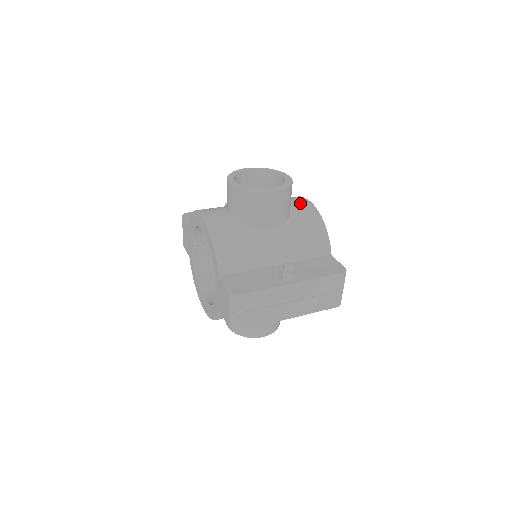
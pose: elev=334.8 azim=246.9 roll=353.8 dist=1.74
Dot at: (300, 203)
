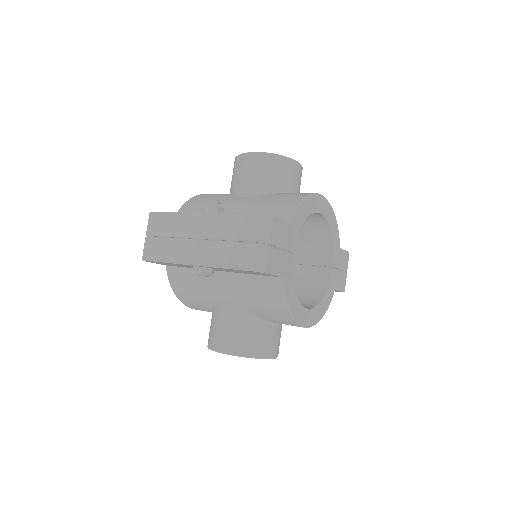
Dot at: occluded
